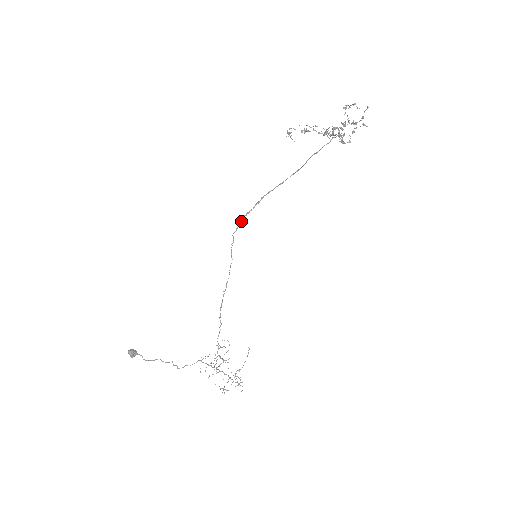
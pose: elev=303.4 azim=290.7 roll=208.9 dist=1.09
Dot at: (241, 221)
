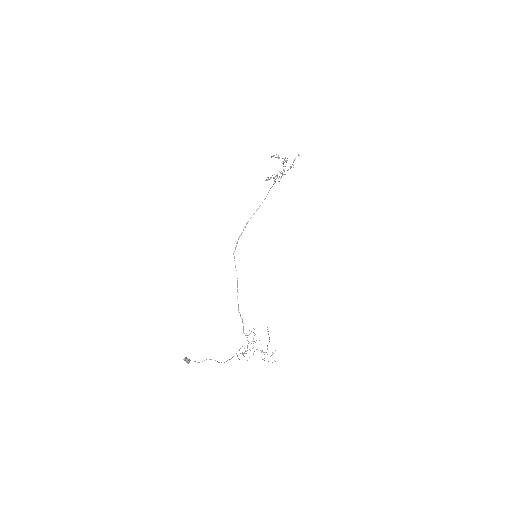
Dot at: (237, 242)
